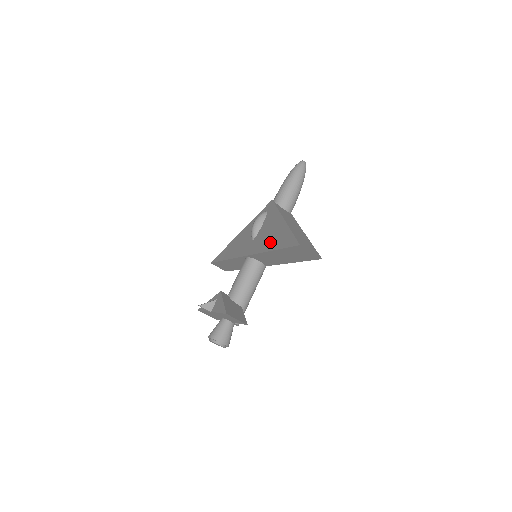
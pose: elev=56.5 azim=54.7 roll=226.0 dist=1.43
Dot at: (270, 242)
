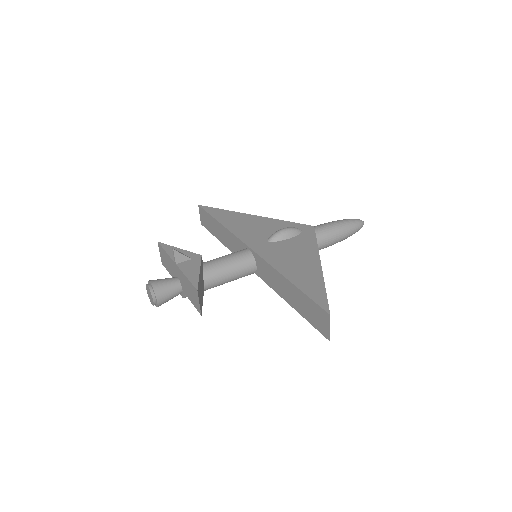
Dot at: (291, 269)
